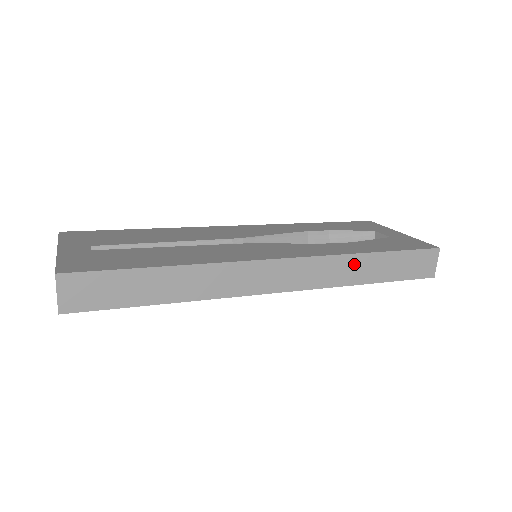
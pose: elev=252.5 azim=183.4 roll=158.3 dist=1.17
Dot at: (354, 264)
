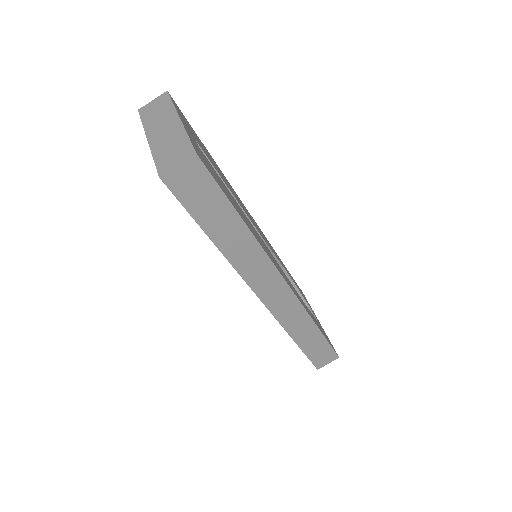
Dot at: (305, 325)
